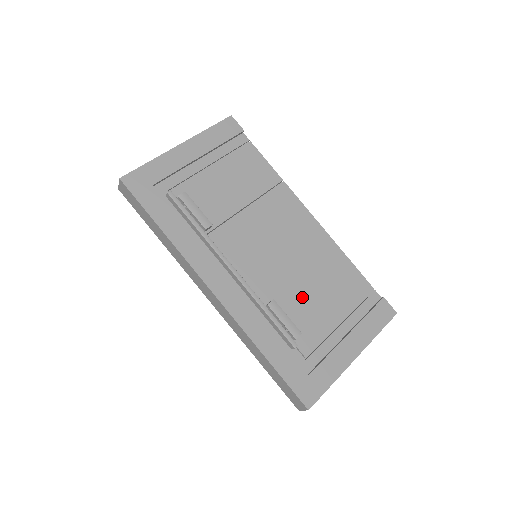
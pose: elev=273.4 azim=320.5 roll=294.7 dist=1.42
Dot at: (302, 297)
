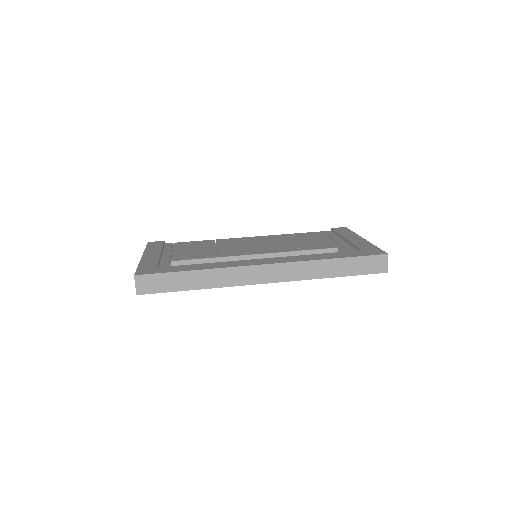
Dot at: (303, 247)
